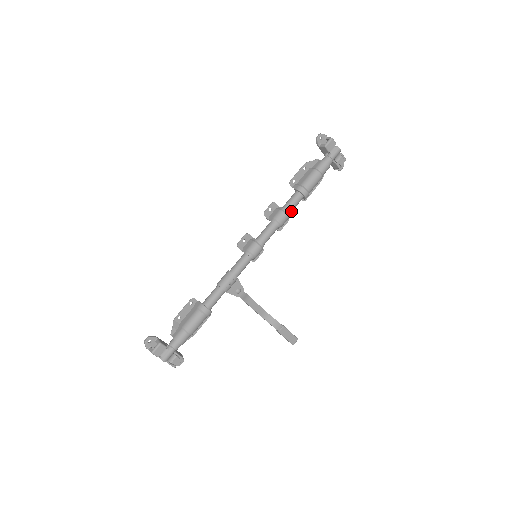
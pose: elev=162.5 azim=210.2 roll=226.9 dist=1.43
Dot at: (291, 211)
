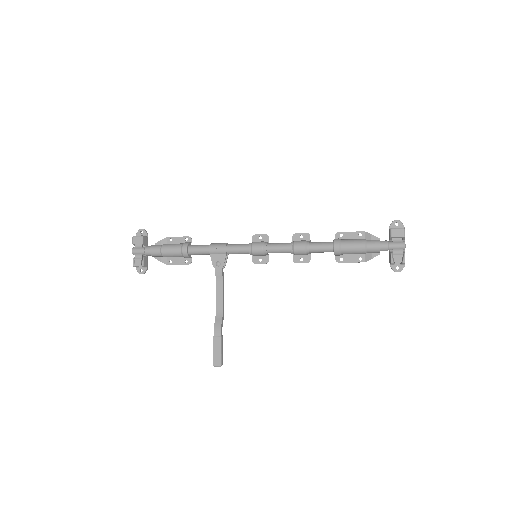
Dot at: (313, 250)
